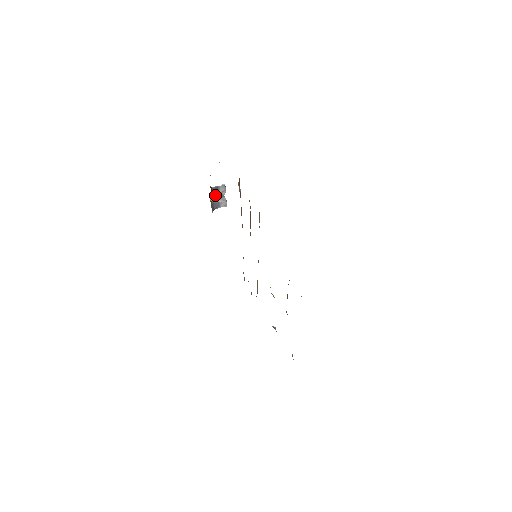
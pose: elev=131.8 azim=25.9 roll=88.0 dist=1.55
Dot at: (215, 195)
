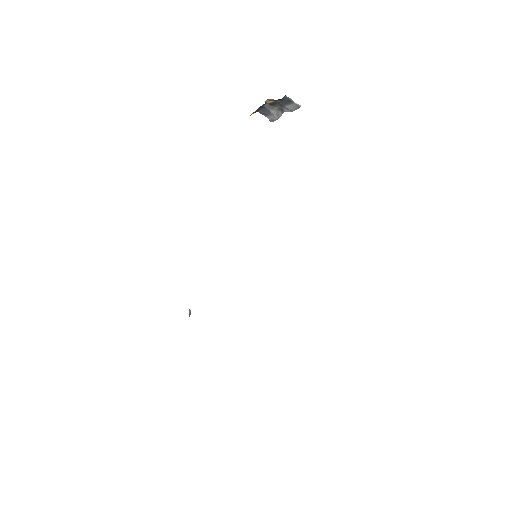
Dot at: (277, 102)
